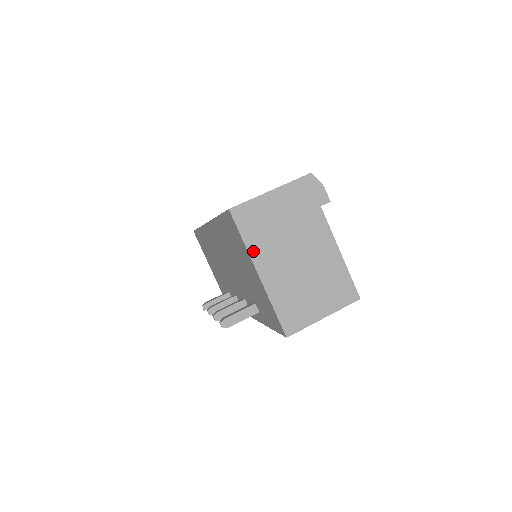
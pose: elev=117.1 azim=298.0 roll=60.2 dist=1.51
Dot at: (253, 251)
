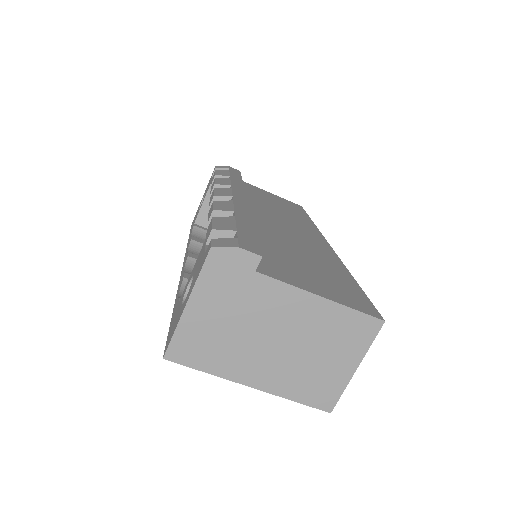
Dot at: (225, 373)
